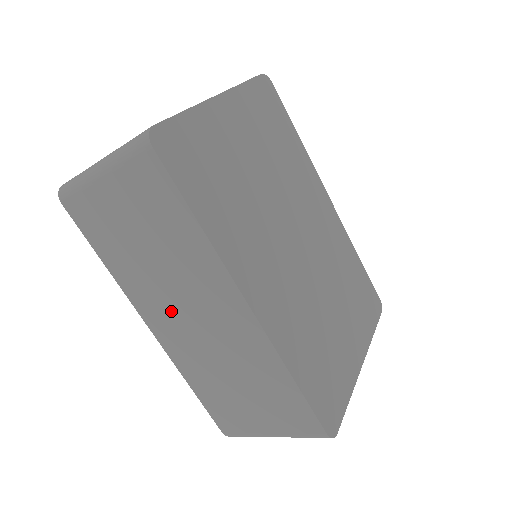
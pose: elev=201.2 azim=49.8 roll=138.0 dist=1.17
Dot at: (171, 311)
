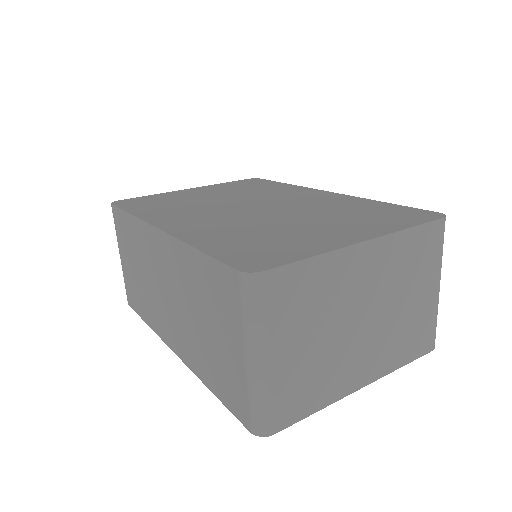
Dot at: (163, 308)
